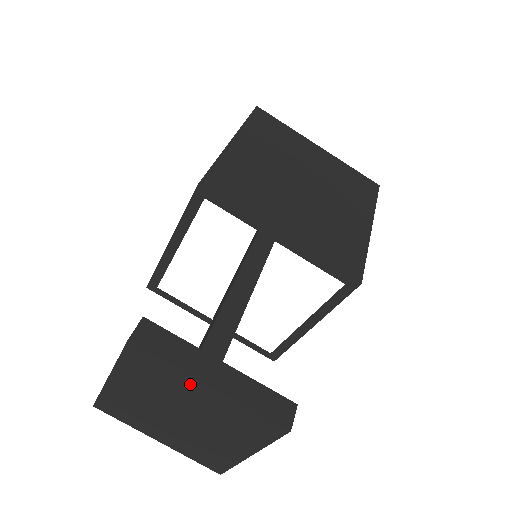
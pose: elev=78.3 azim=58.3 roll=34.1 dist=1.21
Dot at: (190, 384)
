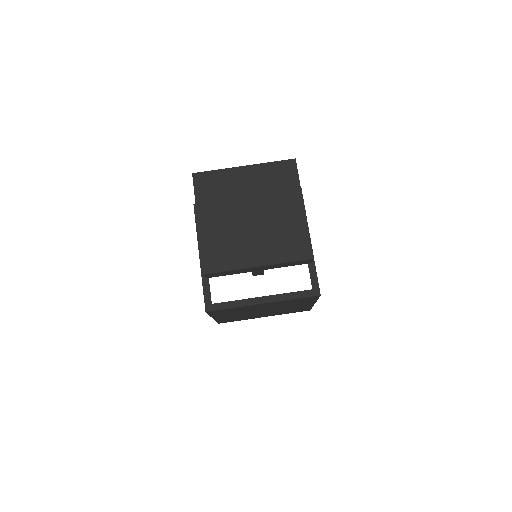
Dot at: (235, 176)
